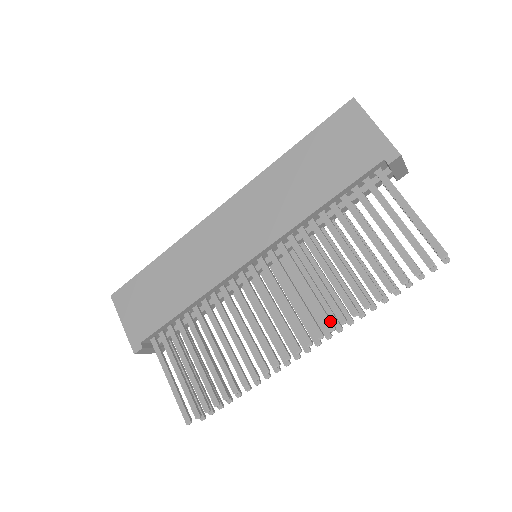
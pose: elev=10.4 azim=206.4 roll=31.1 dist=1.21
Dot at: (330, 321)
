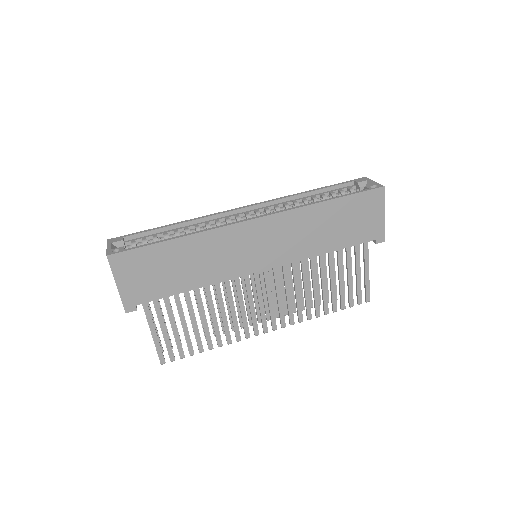
Dot at: occluded
